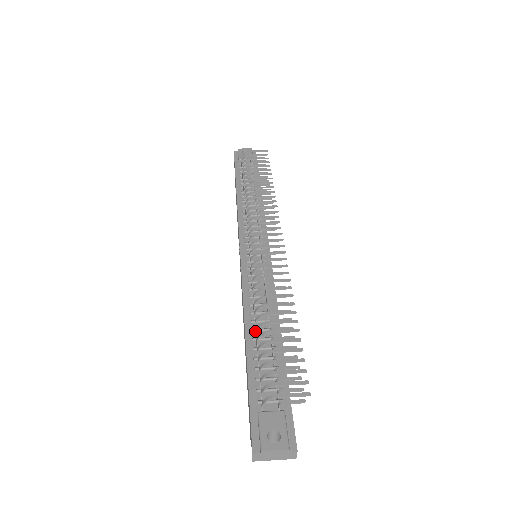
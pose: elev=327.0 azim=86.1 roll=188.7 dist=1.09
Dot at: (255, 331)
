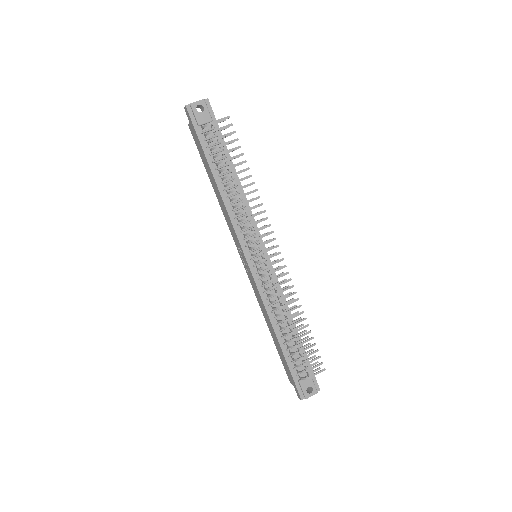
Dot at: (281, 331)
